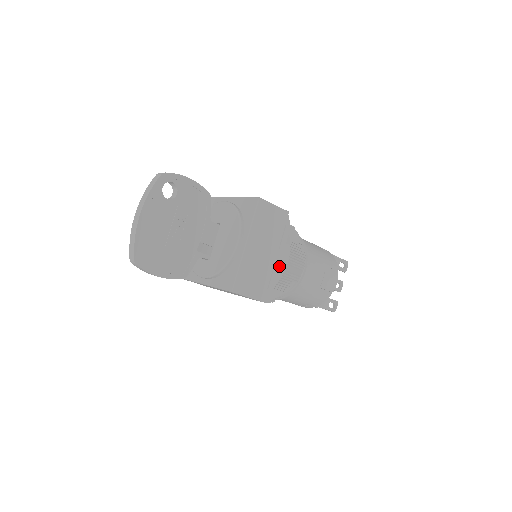
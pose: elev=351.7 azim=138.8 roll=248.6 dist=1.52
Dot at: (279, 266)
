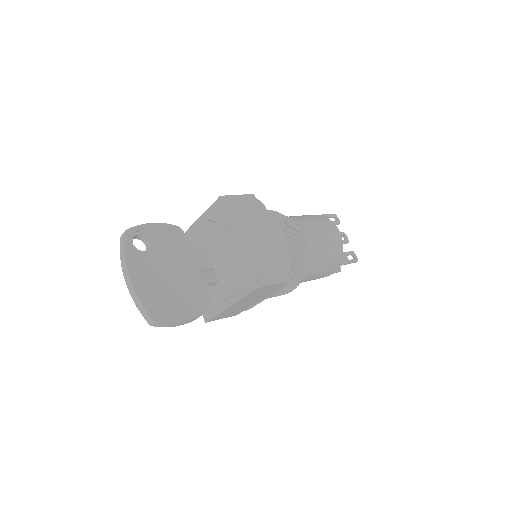
Dot at: (280, 243)
